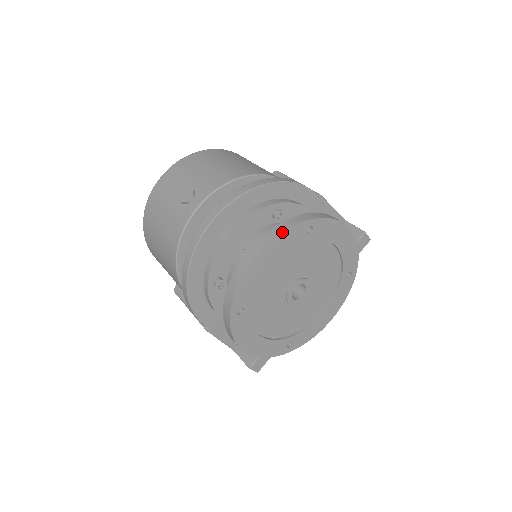
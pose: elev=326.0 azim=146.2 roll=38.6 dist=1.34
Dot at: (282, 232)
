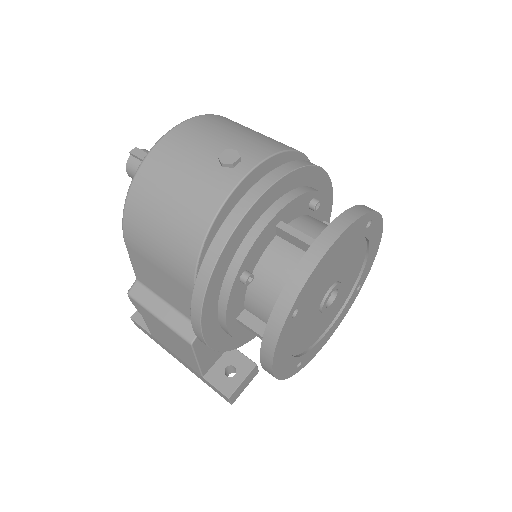
Dot at: (357, 218)
